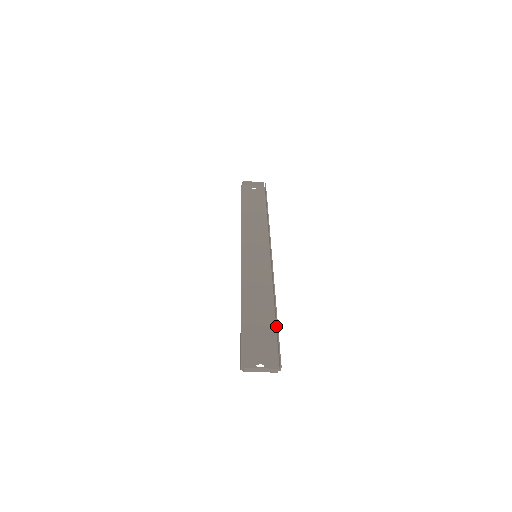
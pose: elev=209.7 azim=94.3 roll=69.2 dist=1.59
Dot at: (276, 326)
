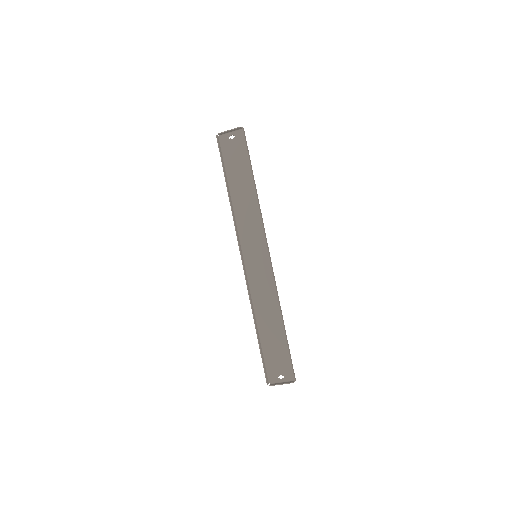
Dot at: (286, 340)
